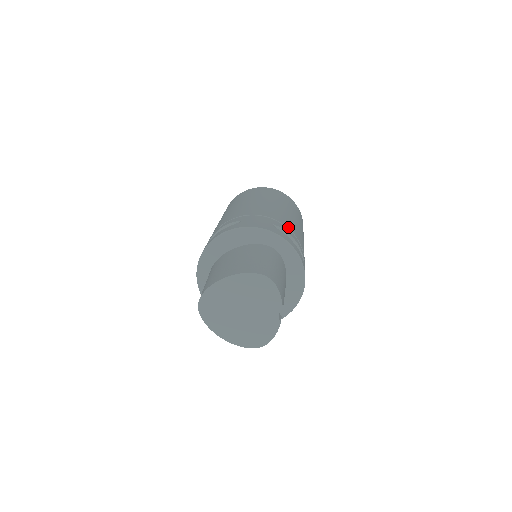
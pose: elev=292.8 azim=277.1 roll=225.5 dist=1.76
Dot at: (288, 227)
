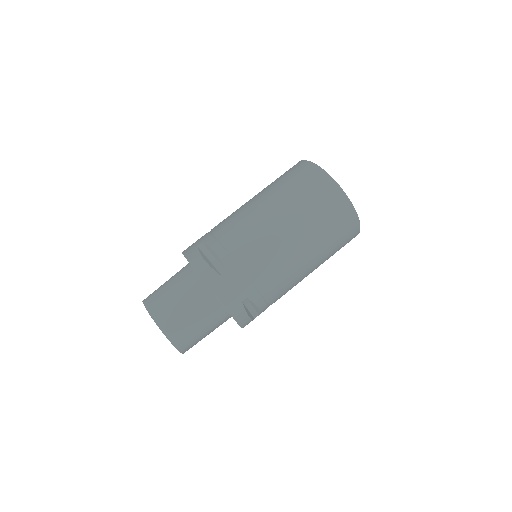
Dot at: (269, 295)
